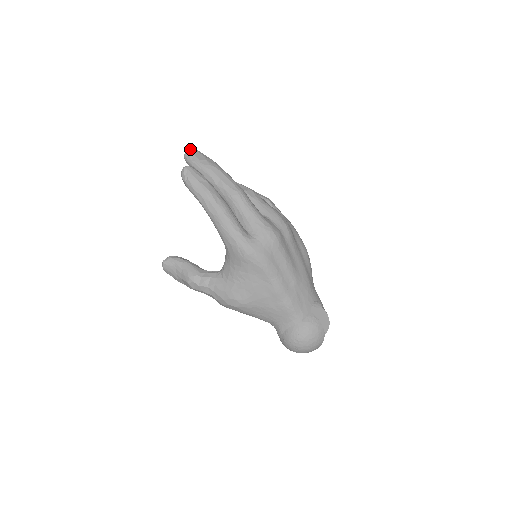
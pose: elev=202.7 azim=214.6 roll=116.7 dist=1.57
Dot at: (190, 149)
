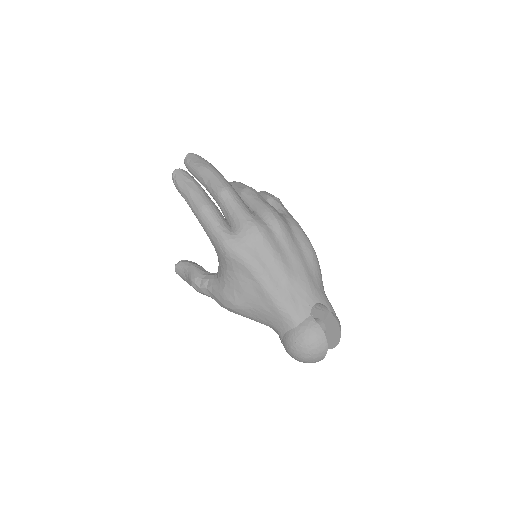
Dot at: (189, 154)
